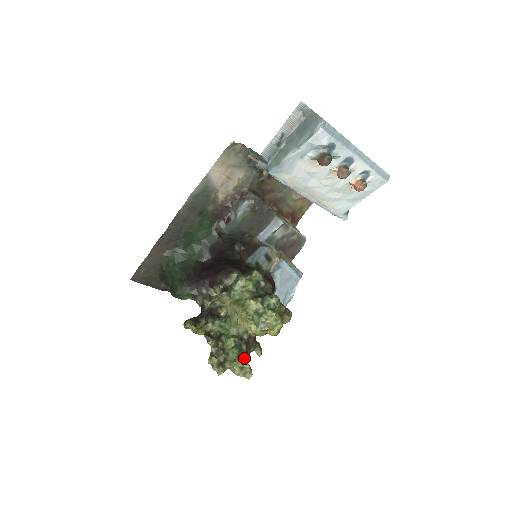
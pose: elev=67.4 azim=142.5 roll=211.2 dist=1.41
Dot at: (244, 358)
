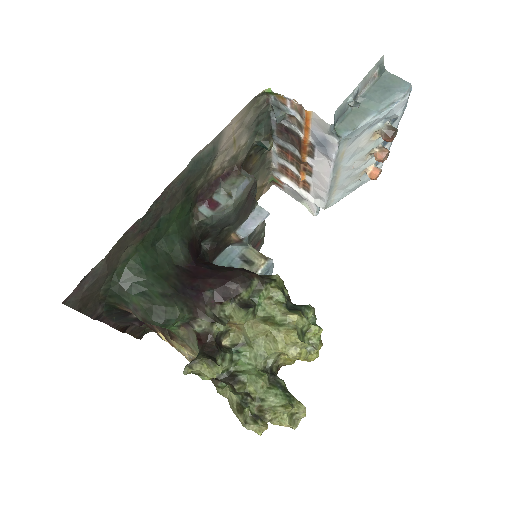
Dot at: (295, 399)
